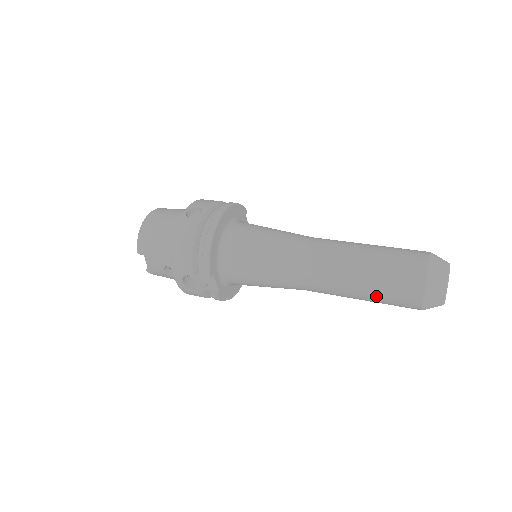
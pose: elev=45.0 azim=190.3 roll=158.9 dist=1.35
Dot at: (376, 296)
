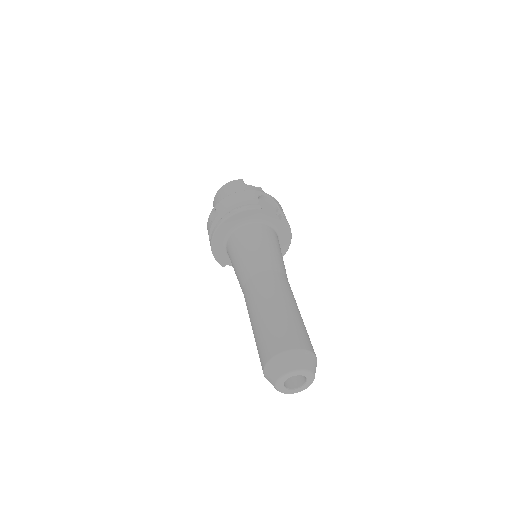
Dot at: occluded
